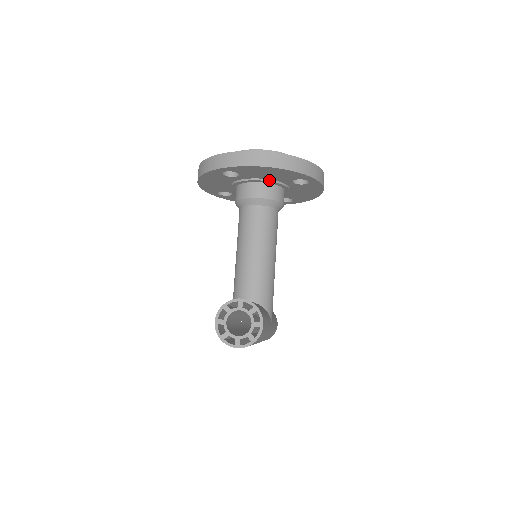
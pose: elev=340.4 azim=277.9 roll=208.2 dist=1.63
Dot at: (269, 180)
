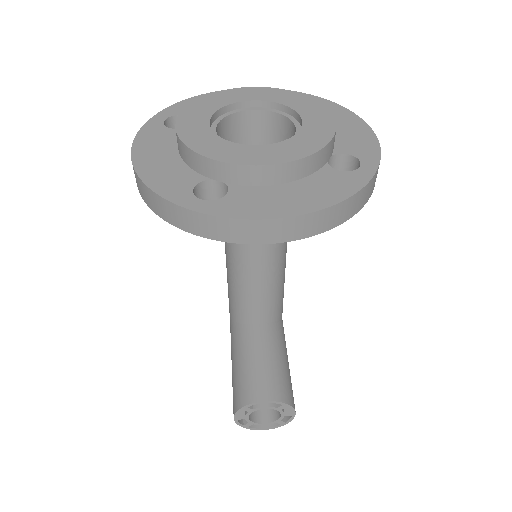
Dot at: occluded
